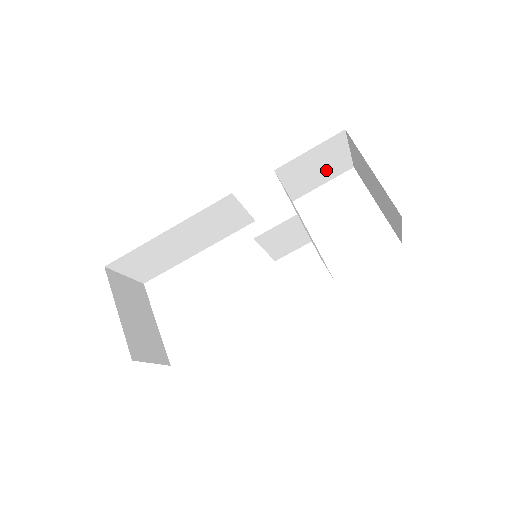
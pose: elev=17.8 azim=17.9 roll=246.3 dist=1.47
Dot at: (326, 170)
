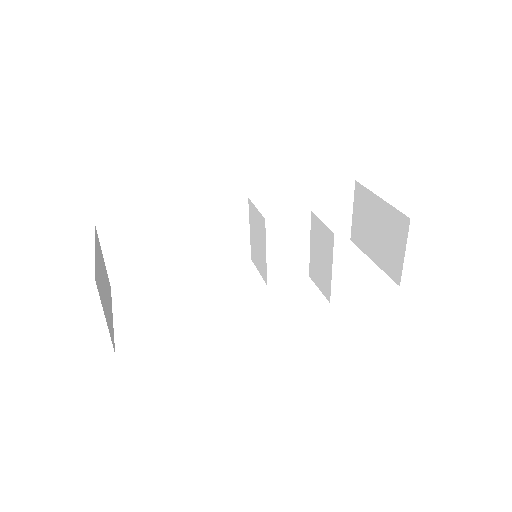
Dot at: (329, 226)
